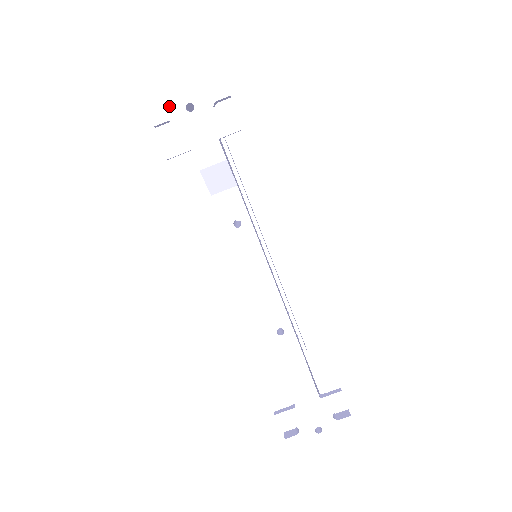
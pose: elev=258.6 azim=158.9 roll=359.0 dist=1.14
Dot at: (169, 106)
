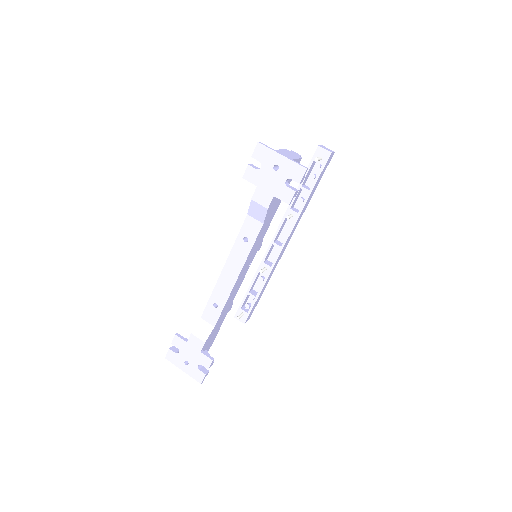
Dot at: (268, 156)
